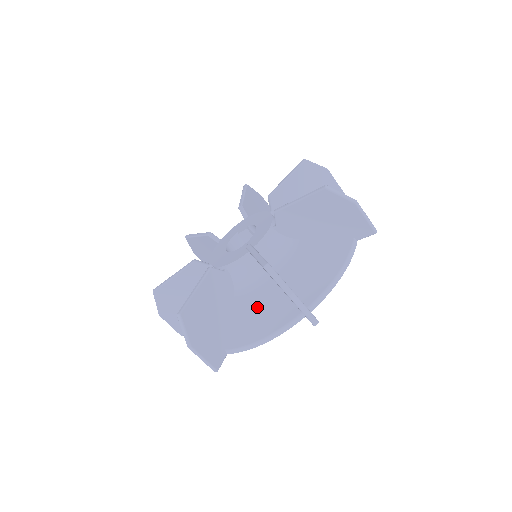
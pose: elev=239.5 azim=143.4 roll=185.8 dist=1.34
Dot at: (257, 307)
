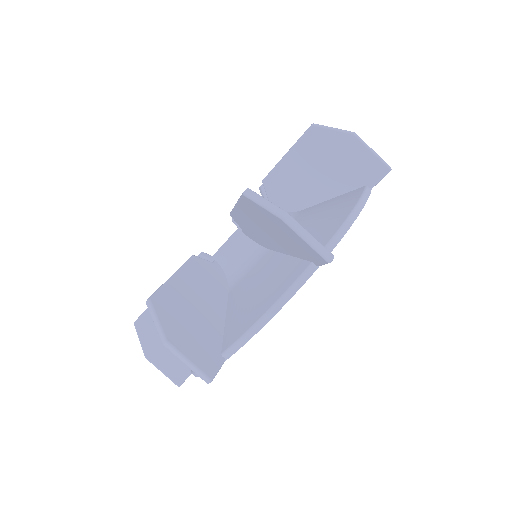
Dot at: (256, 285)
